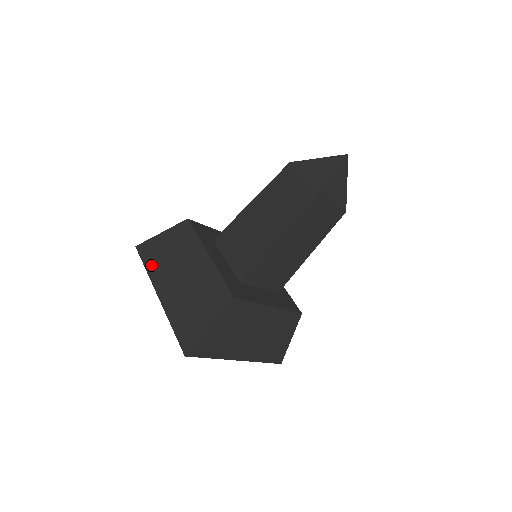
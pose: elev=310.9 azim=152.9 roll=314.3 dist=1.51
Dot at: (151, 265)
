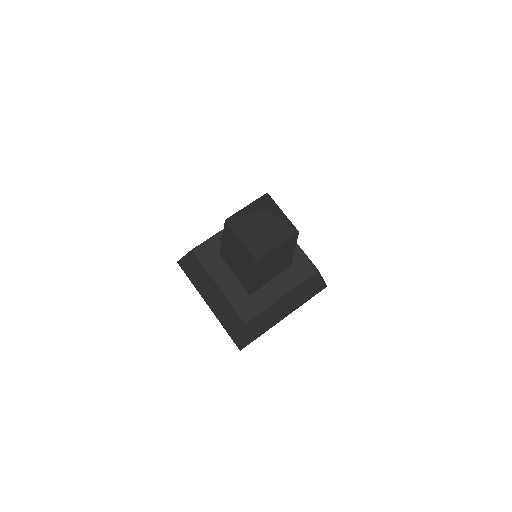
Dot at: (192, 281)
